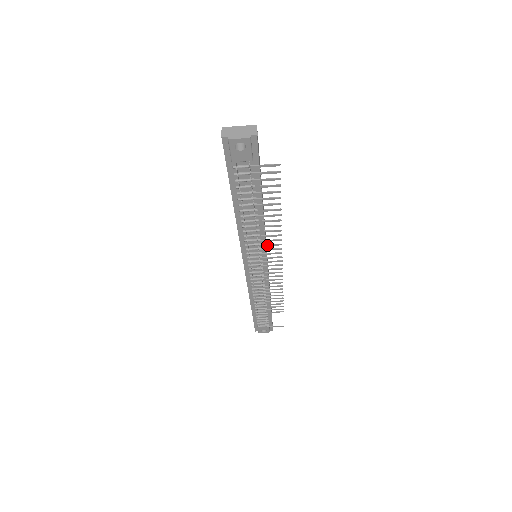
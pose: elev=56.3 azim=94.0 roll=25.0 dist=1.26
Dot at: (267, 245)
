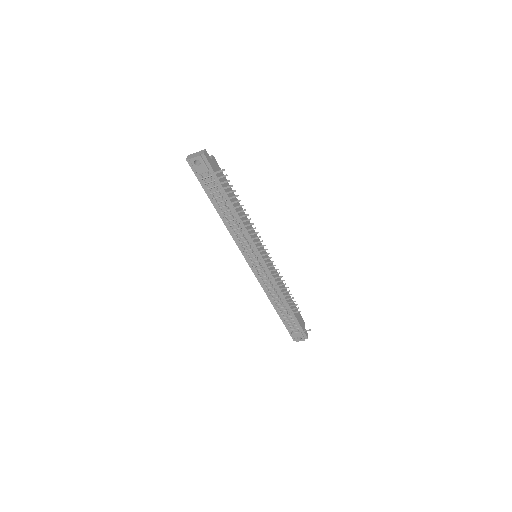
Dot at: (251, 239)
